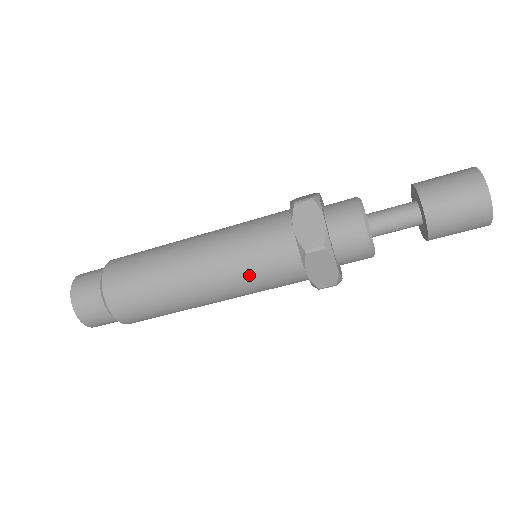
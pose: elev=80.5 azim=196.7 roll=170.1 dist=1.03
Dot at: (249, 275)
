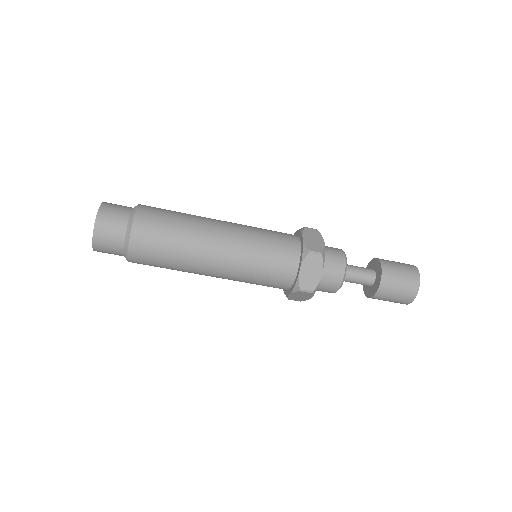
Dot at: (251, 279)
